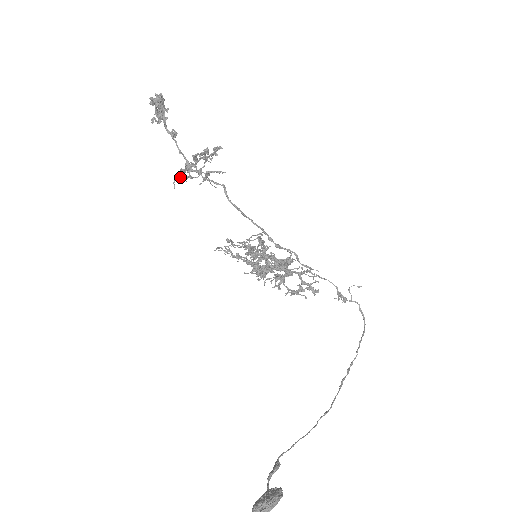
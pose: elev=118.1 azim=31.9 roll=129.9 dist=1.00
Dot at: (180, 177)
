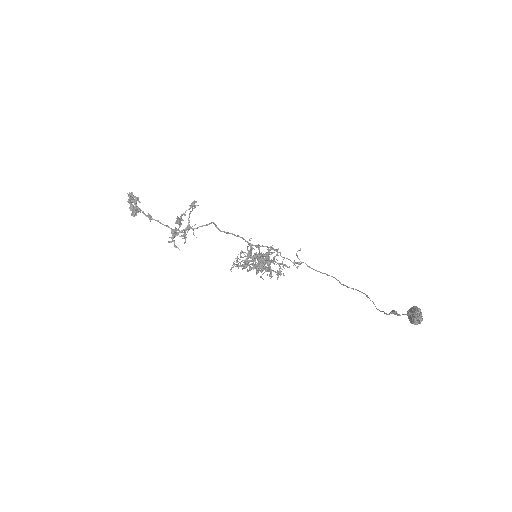
Dot at: (174, 242)
